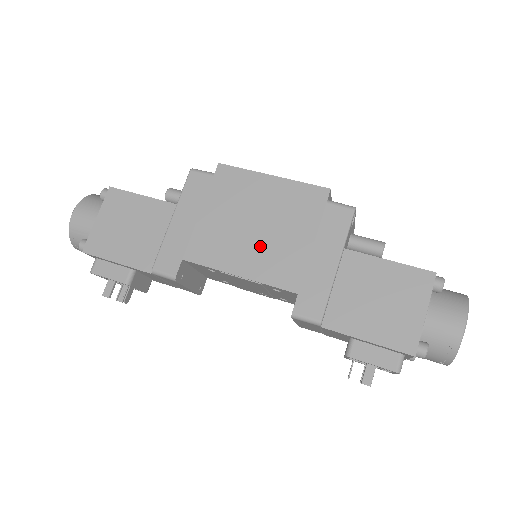
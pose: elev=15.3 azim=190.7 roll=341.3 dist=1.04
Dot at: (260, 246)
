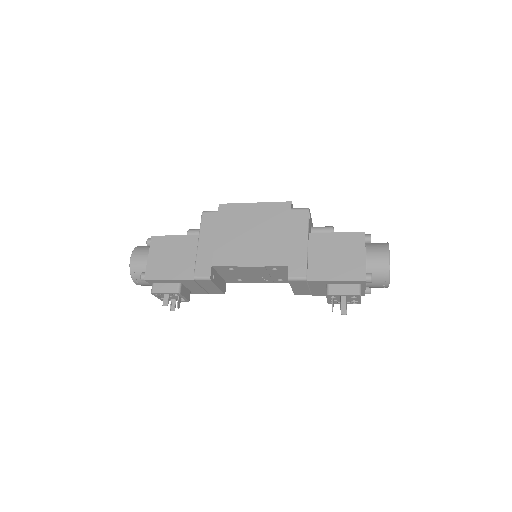
Dot at: (258, 245)
